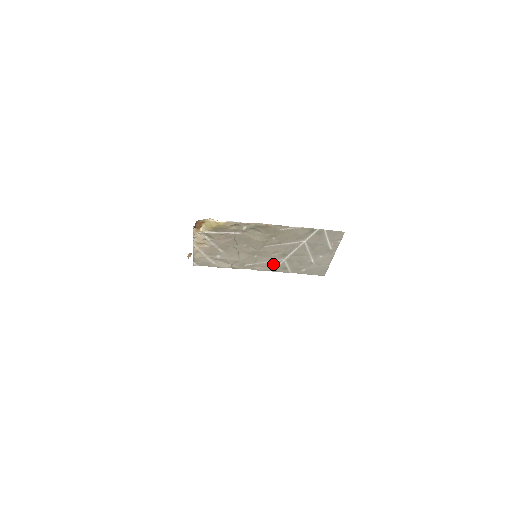
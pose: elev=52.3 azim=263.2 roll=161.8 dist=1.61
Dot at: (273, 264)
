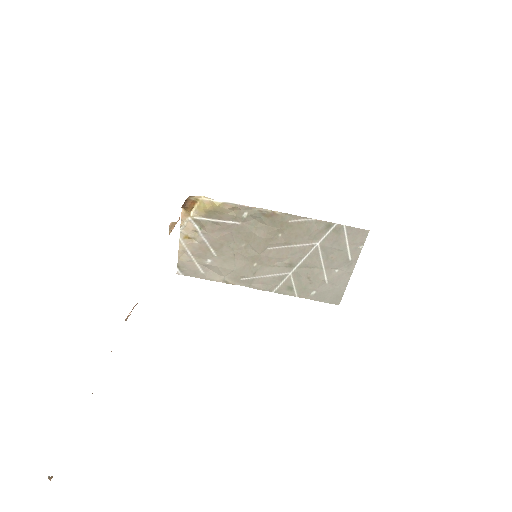
Dot at: (276, 280)
